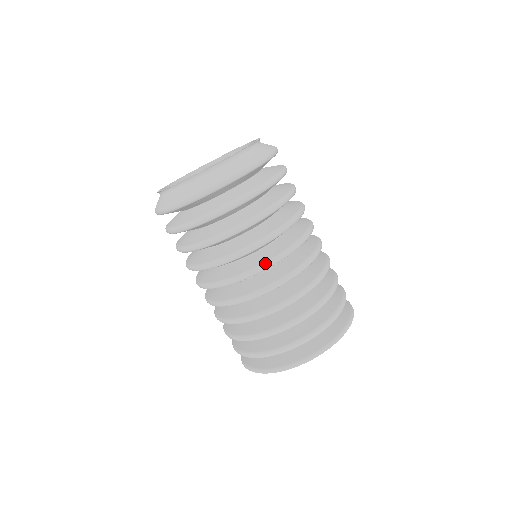
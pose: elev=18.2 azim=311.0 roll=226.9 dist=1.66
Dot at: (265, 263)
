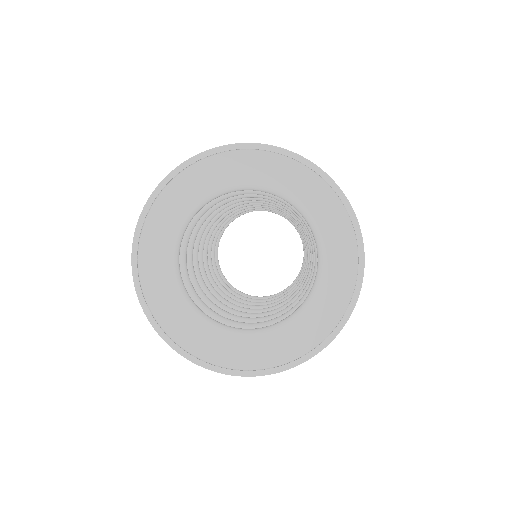
Dot at: occluded
